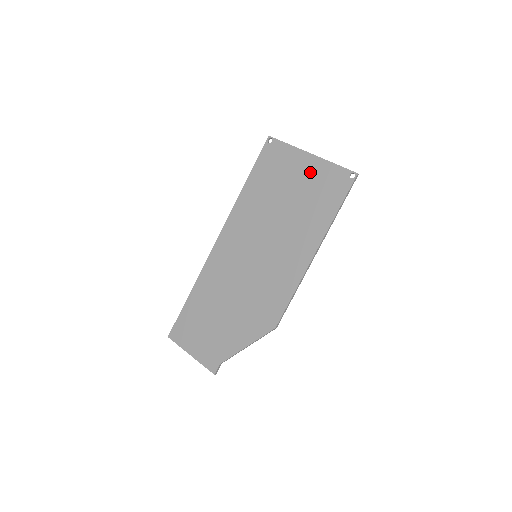
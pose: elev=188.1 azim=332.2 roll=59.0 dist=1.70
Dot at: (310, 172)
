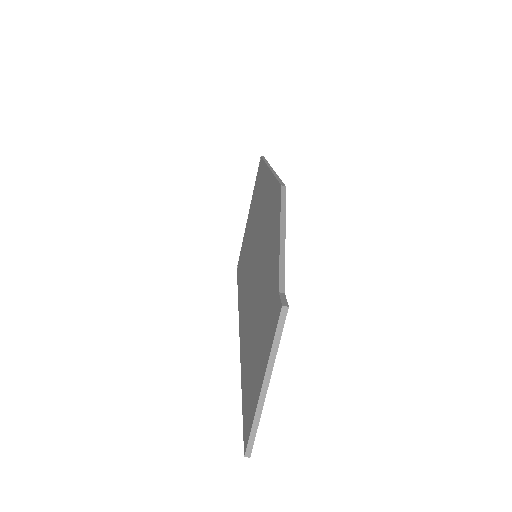
Dot at: (251, 209)
